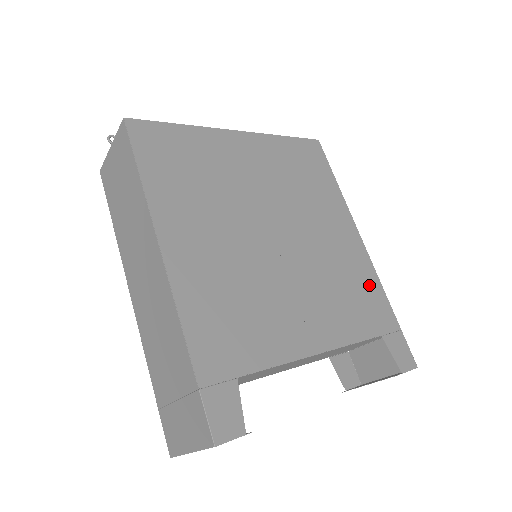
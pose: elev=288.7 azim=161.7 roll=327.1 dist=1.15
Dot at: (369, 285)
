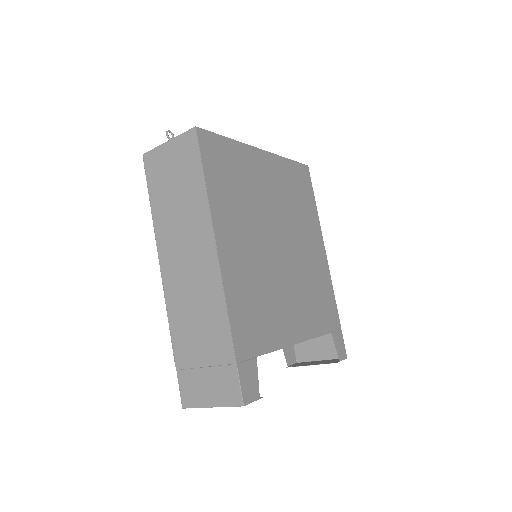
Dot at: (328, 293)
